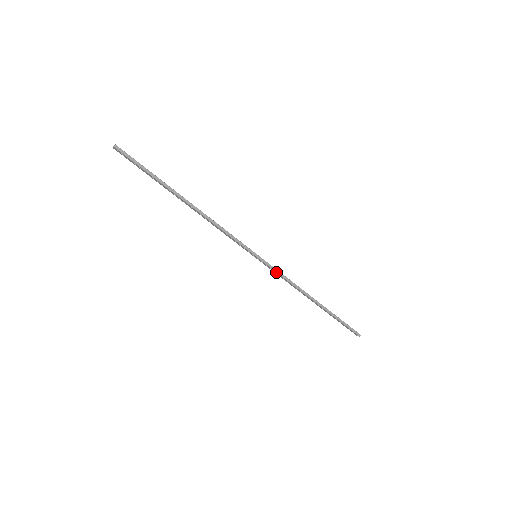
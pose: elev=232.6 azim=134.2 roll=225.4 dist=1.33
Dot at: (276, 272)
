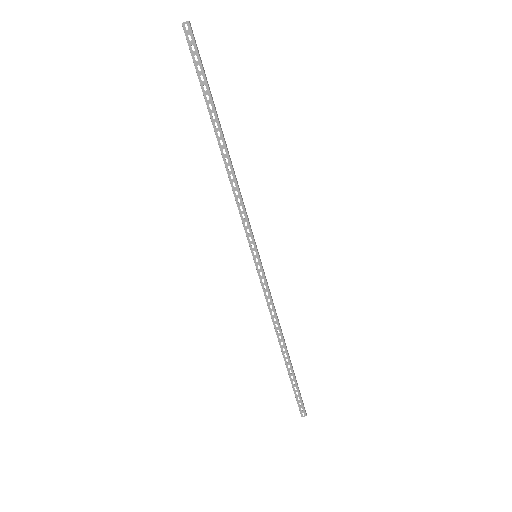
Dot at: (267, 287)
